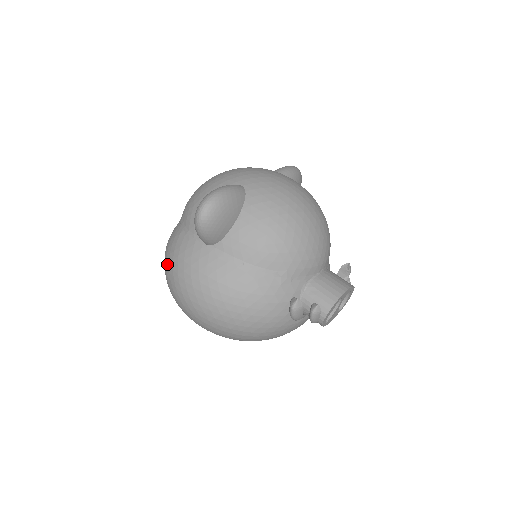
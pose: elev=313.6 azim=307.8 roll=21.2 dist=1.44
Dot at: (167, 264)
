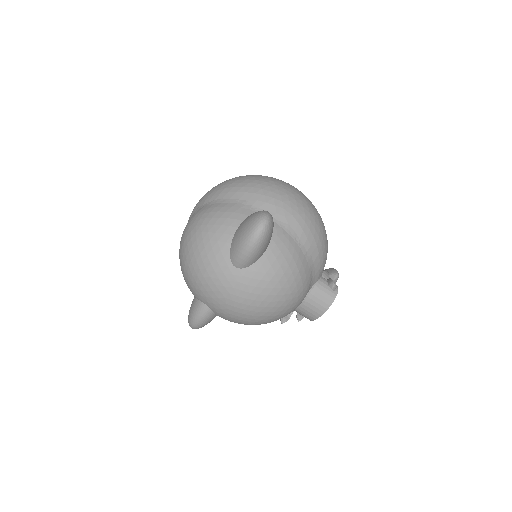
Dot at: occluded
